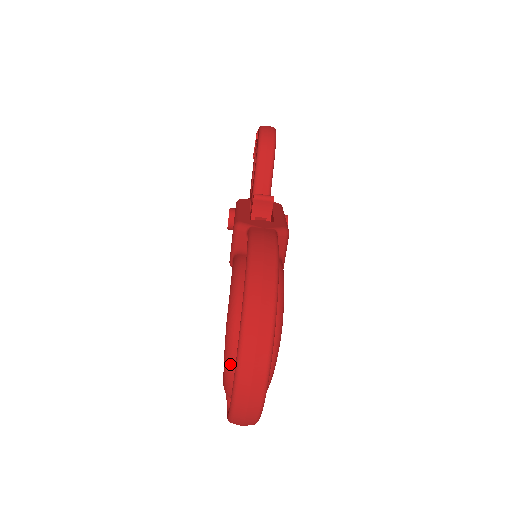
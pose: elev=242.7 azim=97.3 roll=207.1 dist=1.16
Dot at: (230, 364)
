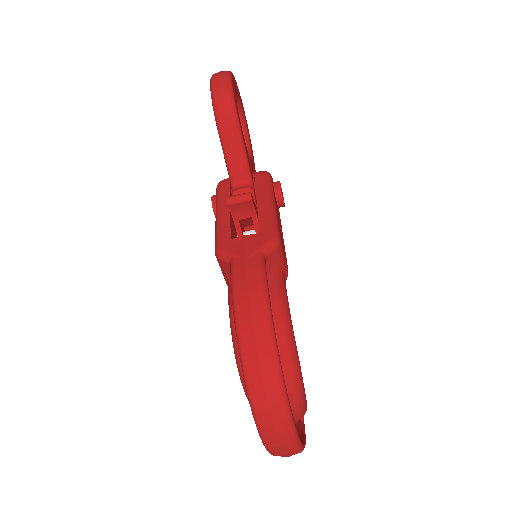
Dot at: occluded
